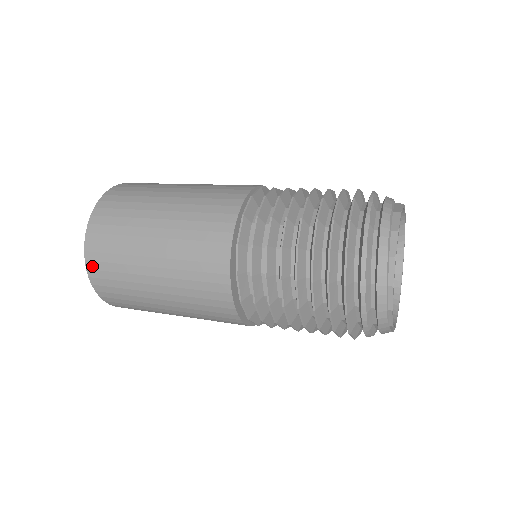
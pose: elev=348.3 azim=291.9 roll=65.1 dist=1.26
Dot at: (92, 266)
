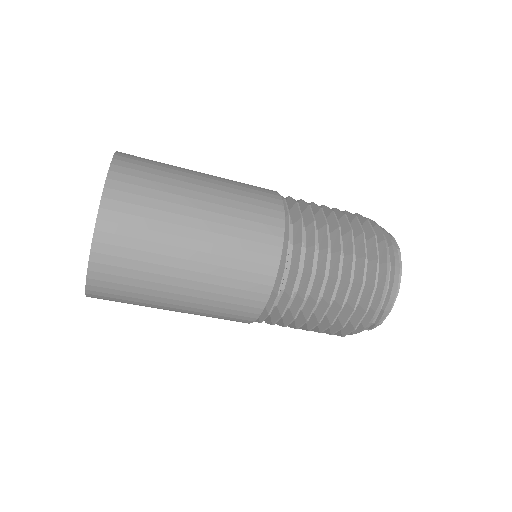
Dot at: (117, 177)
